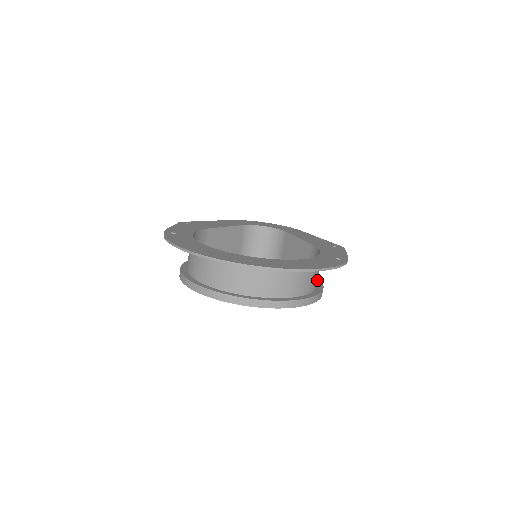
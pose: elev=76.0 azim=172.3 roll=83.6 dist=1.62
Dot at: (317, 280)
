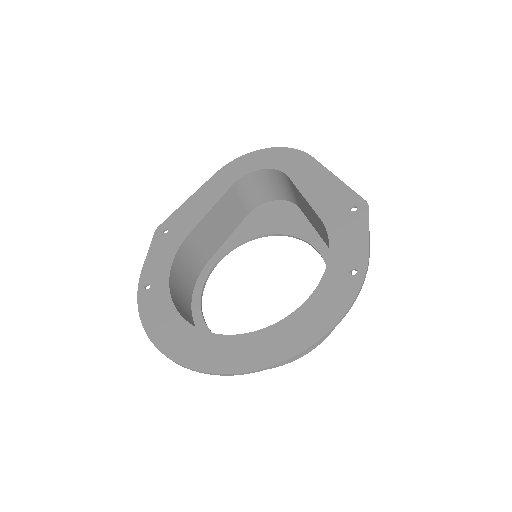
Dot at: occluded
